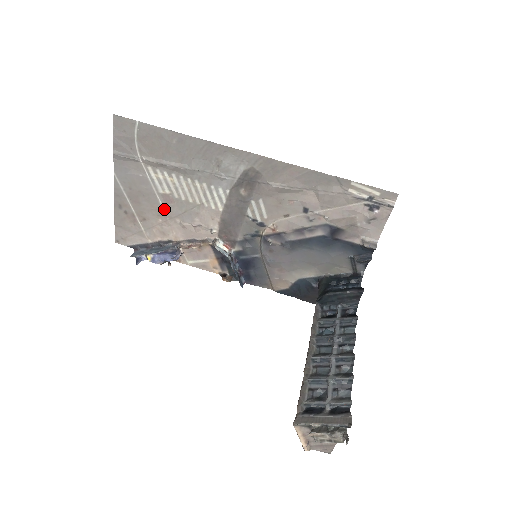
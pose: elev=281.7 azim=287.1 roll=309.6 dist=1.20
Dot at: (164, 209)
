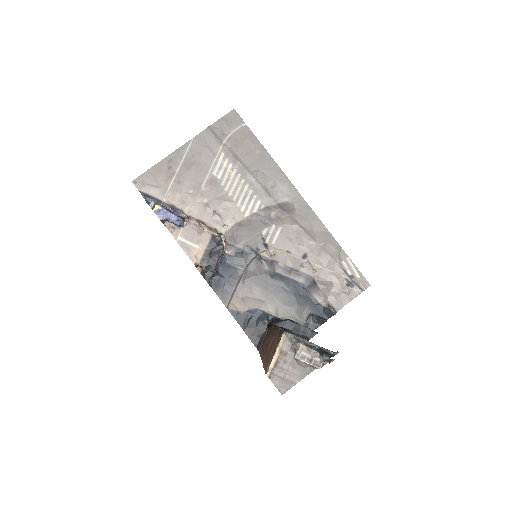
Dot at: (203, 186)
